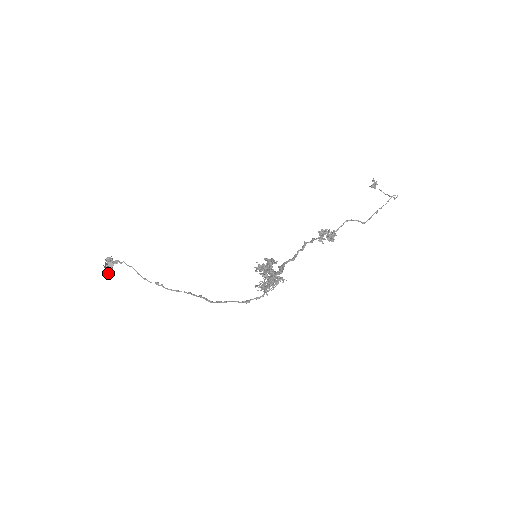
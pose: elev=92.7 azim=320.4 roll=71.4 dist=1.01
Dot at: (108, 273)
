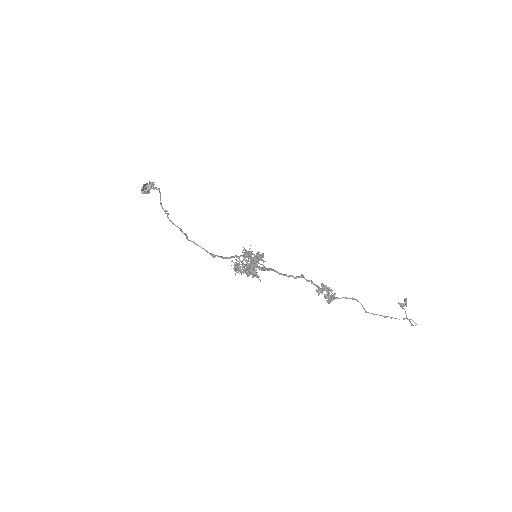
Dot at: (142, 191)
